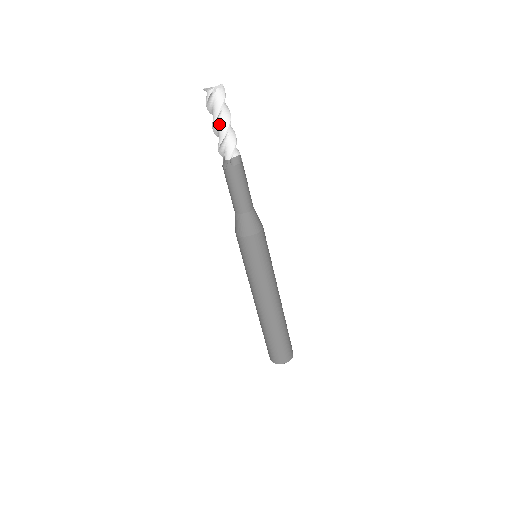
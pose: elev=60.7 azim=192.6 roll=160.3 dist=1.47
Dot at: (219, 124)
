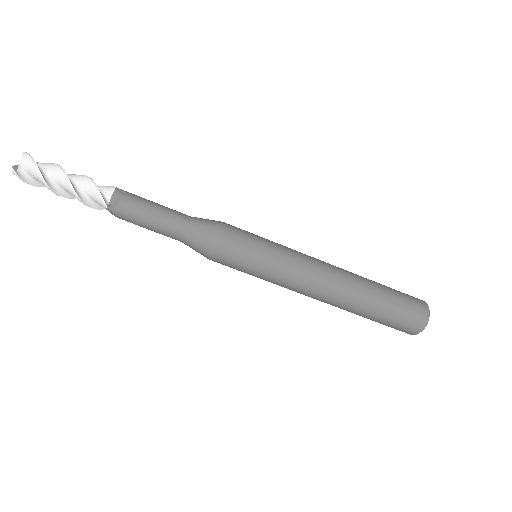
Dot at: (61, 187)
